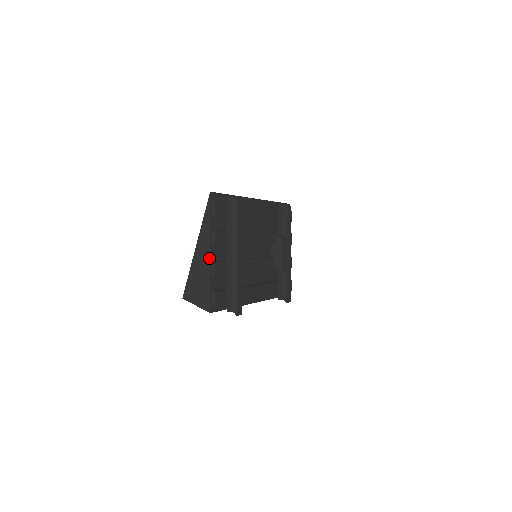
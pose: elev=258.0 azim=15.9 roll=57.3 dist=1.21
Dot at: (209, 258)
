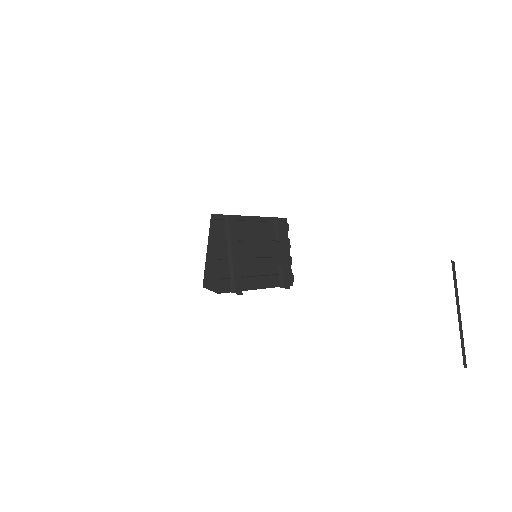
Dot at: (214, 257)
